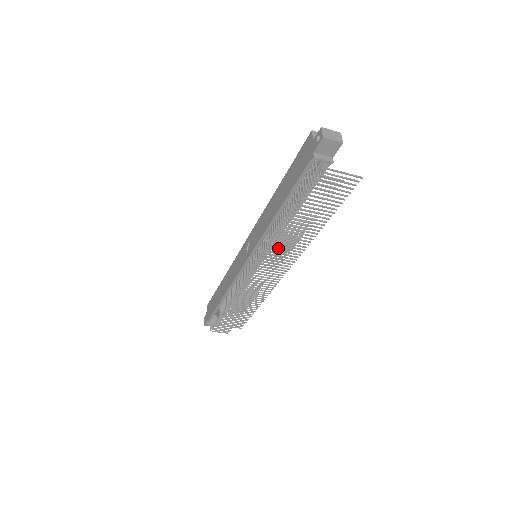
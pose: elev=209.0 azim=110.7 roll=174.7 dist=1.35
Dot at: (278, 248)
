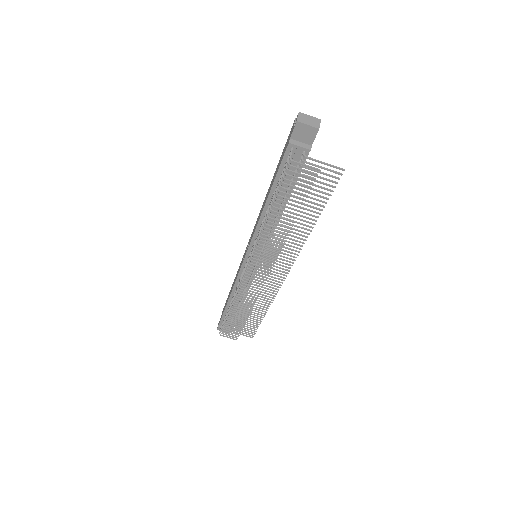
Dot at: occluded
